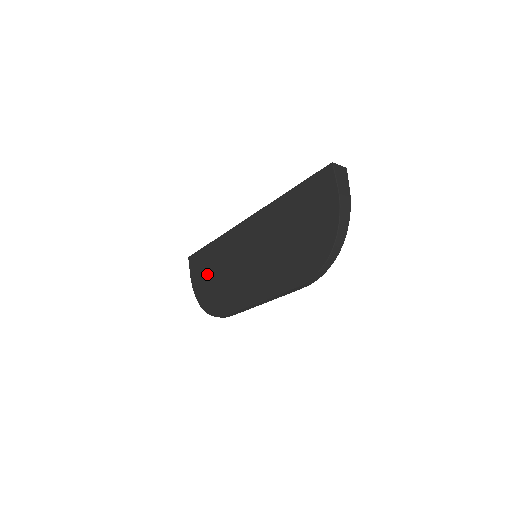
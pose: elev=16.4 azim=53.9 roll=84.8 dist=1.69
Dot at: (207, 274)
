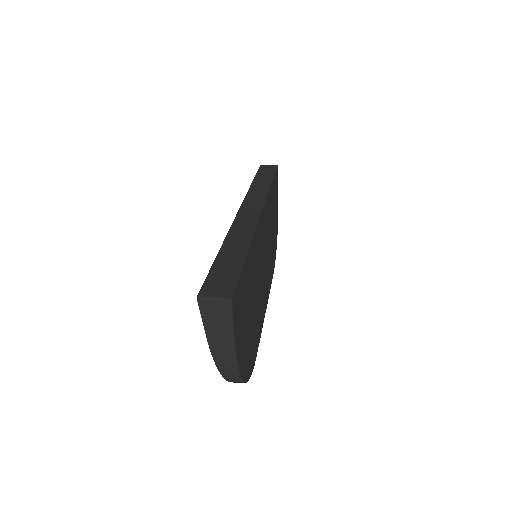
Dot at: occluded
